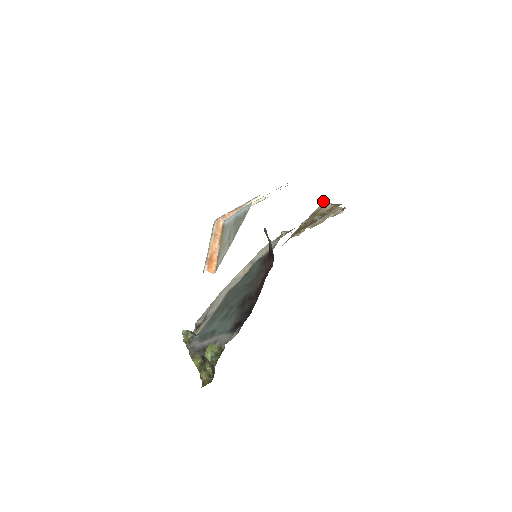
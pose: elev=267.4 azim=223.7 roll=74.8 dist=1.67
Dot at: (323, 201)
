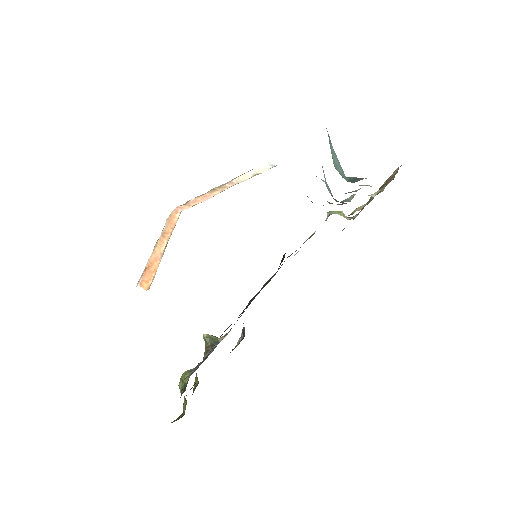
Dot at: occluded
